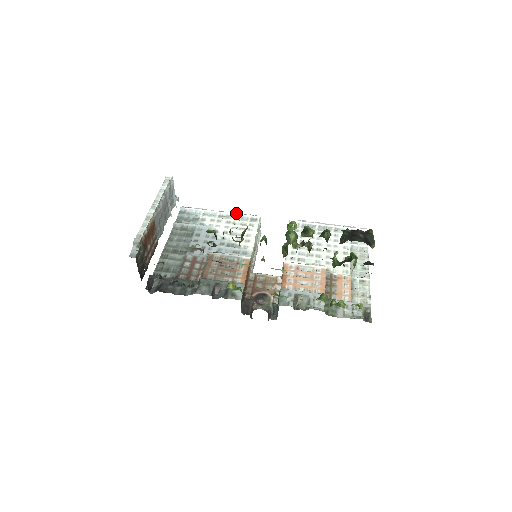
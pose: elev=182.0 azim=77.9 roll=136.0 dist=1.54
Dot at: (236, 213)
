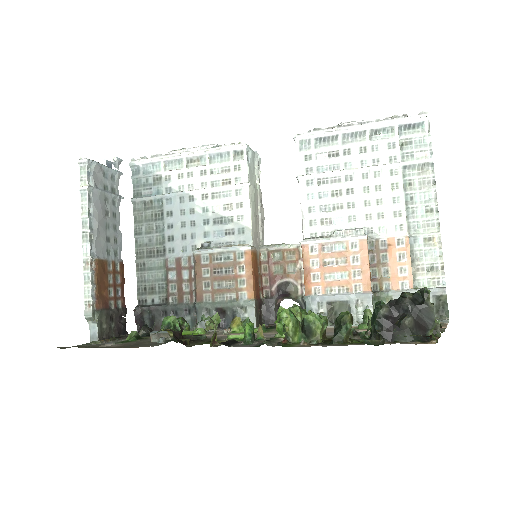
Dot at: (209, 149)
